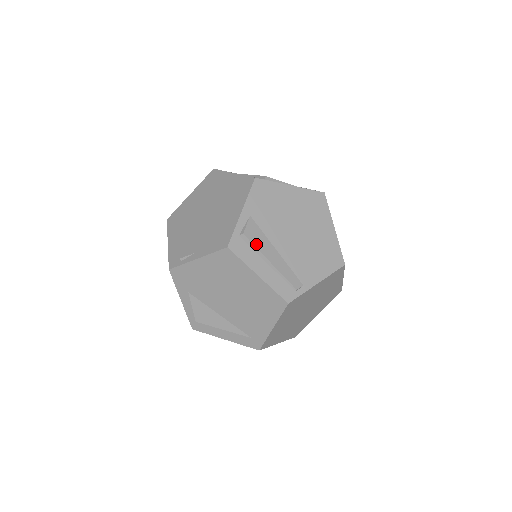
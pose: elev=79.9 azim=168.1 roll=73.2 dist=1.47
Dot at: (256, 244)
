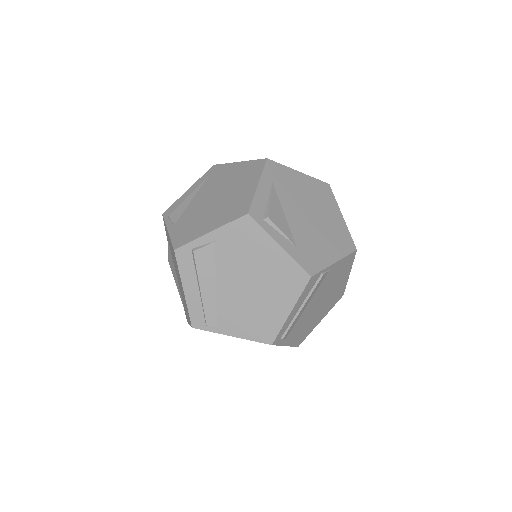
Dot at: (199, 267)
